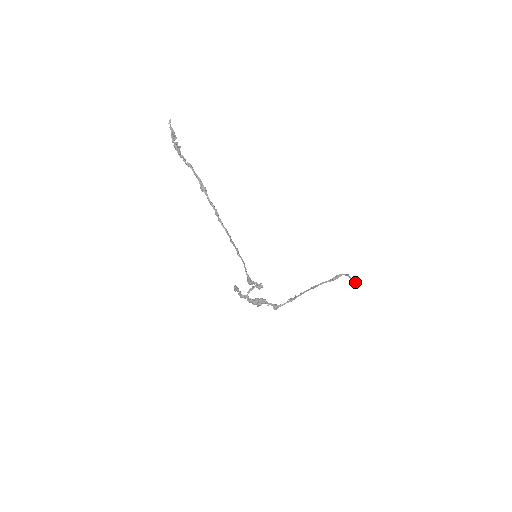
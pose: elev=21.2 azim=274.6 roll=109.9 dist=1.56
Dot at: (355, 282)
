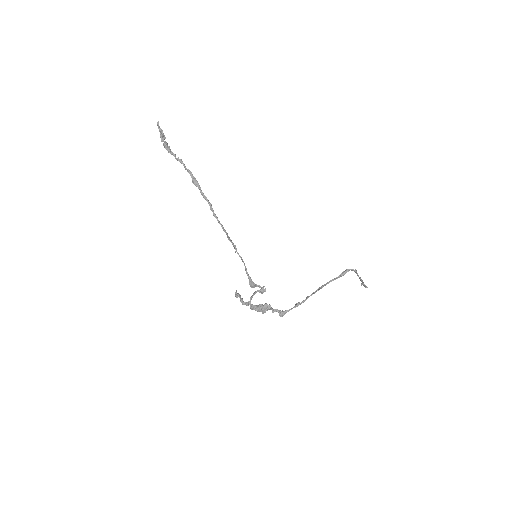
Dot at: (364, 284)
